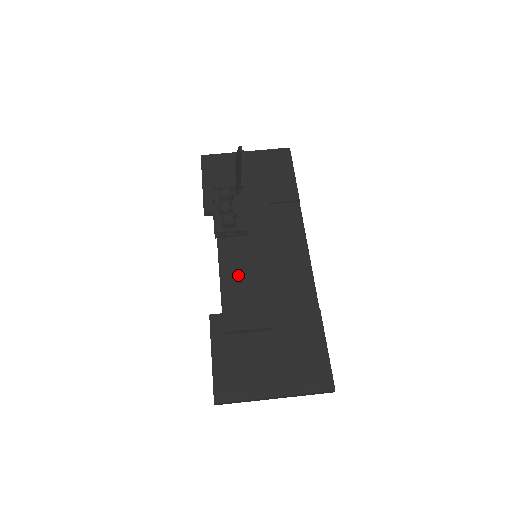
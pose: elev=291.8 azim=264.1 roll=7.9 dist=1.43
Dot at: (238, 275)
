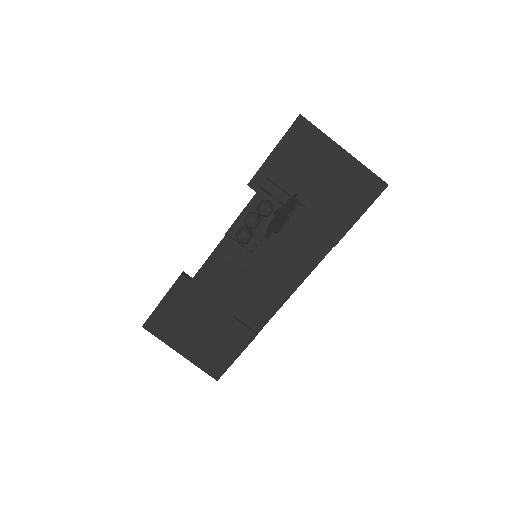
Dot at: (222, 269)
